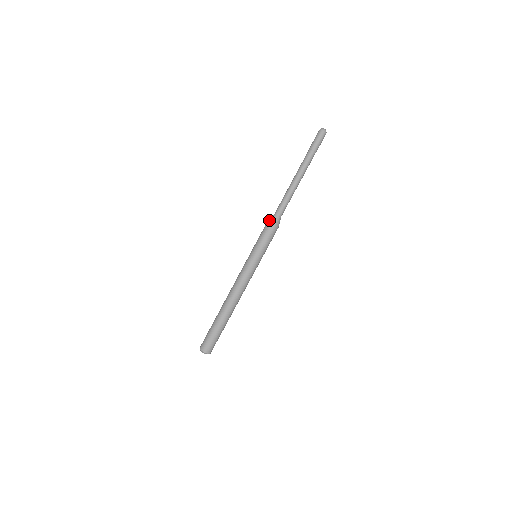
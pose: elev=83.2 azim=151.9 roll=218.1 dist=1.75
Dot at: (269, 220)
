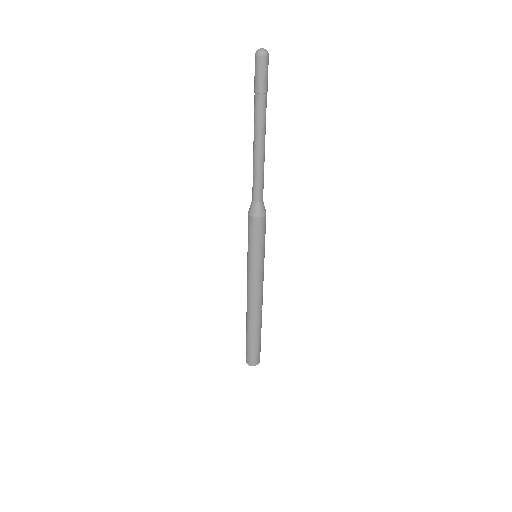
Dot at: (248, 212)
